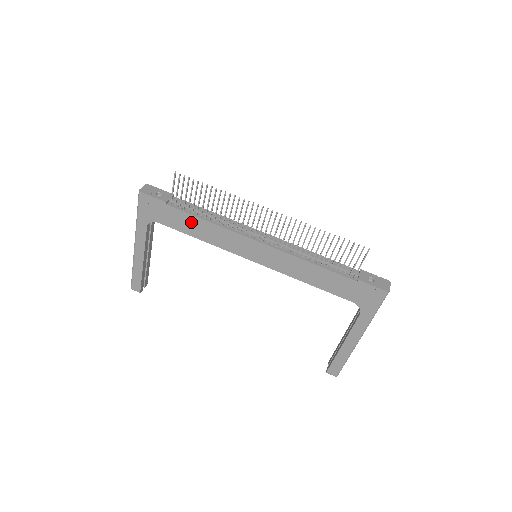
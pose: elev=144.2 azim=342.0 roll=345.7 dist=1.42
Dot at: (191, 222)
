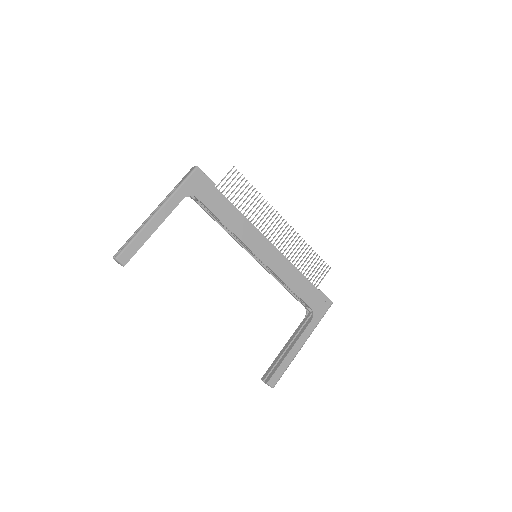
Dot at: (227, 208)
